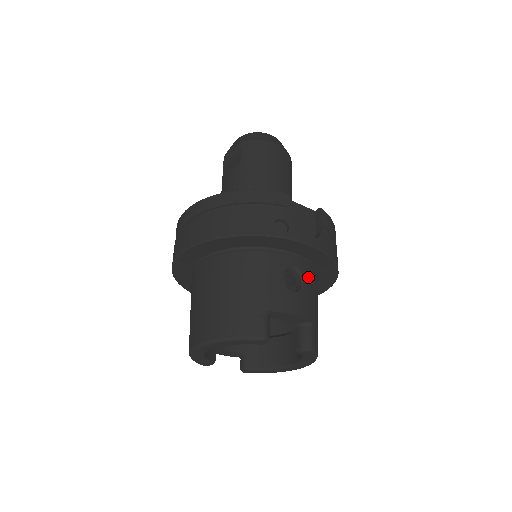
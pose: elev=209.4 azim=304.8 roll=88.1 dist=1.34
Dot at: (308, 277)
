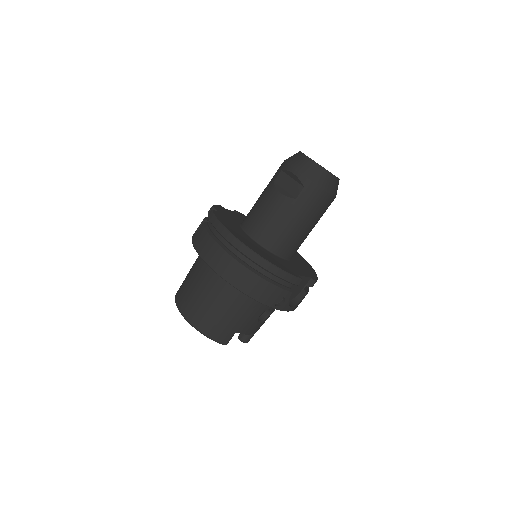
Dot at: occluded
